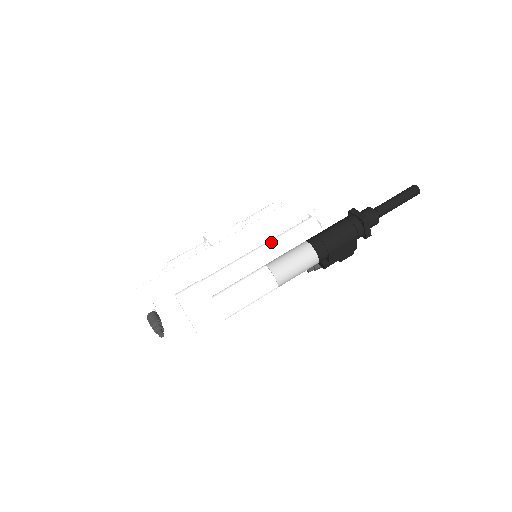
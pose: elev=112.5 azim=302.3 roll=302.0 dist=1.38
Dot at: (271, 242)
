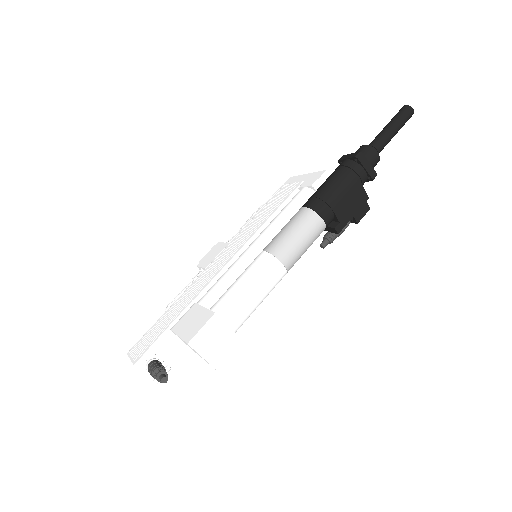
Dot at: (264, 230)
